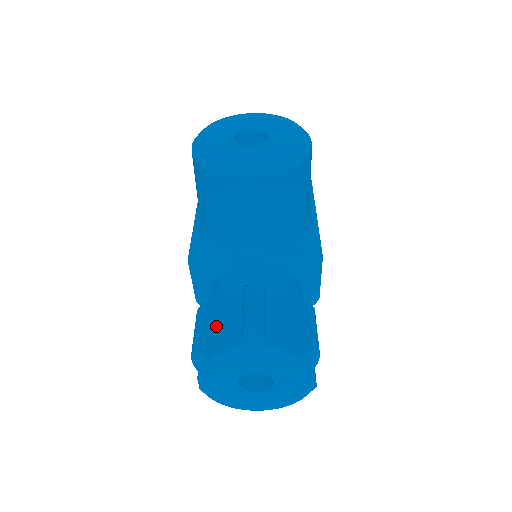
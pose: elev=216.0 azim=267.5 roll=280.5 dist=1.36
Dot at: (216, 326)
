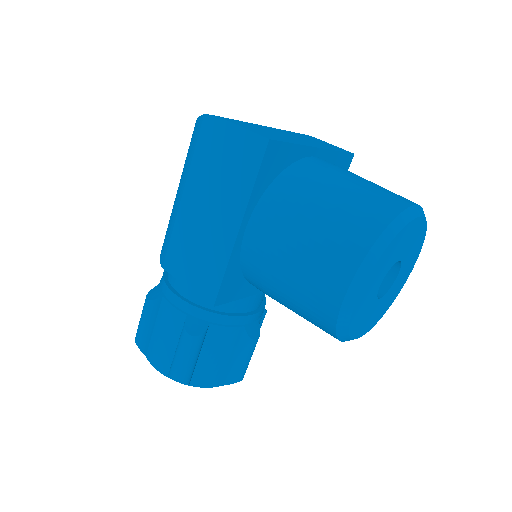
Dot at: (206, 360)
